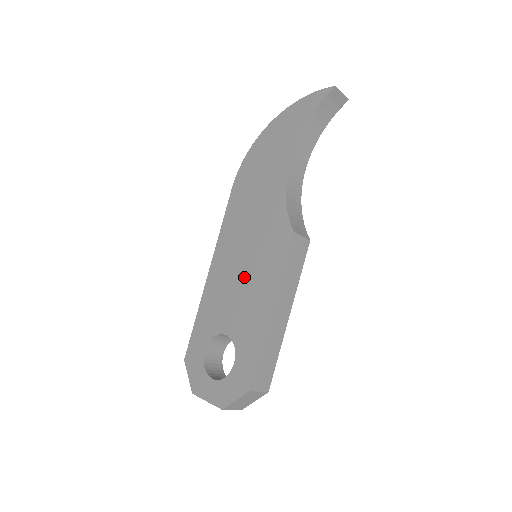
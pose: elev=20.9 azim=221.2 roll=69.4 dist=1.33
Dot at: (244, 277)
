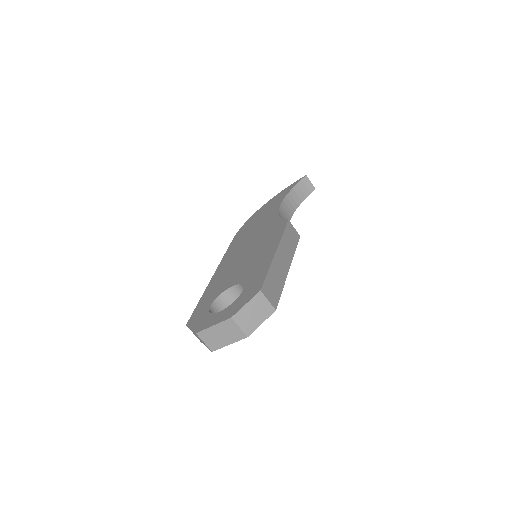
Dot at: (248, 256)
